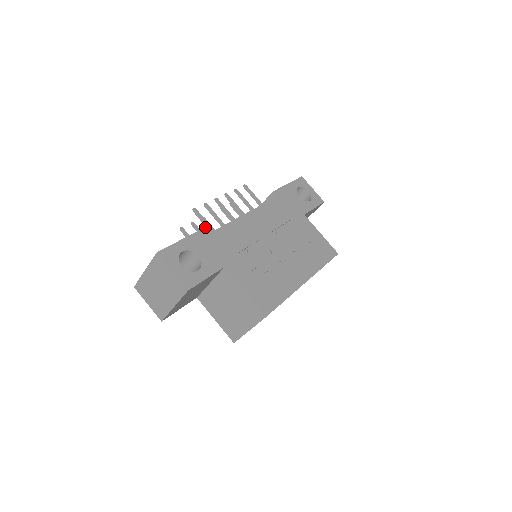
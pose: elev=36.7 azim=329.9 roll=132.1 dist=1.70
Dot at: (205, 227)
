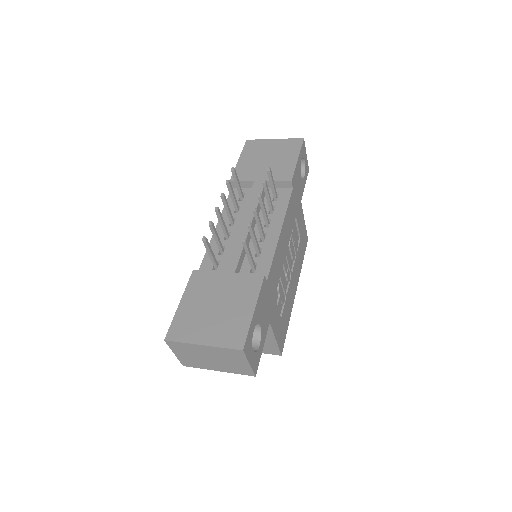
Dot at: (263, 280)
